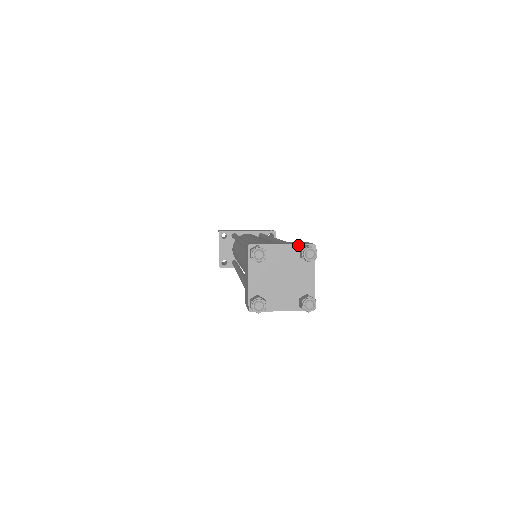
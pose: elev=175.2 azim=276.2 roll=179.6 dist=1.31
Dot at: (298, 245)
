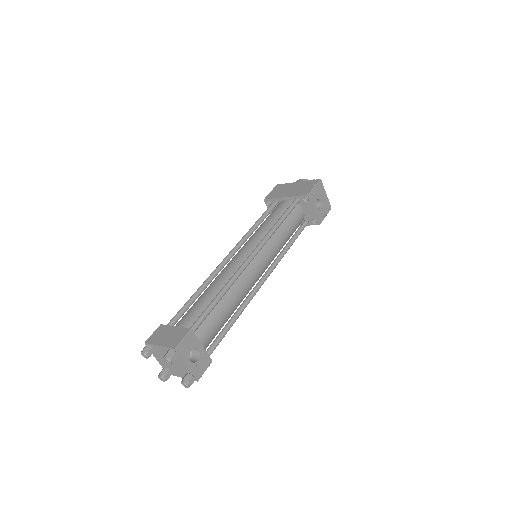
Dot at: (167, 348)
